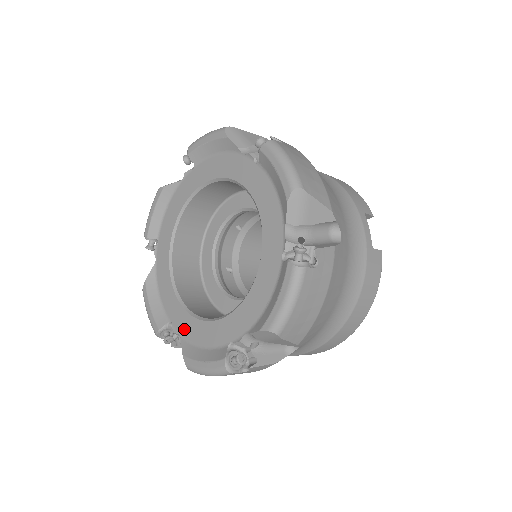
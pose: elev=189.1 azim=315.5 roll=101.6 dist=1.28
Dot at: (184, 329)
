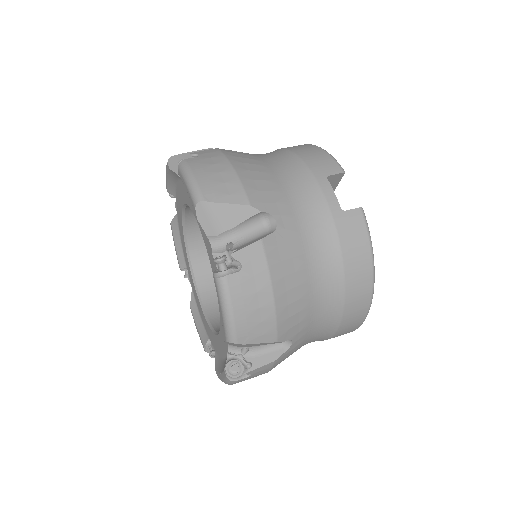
Dot at: (214, 344)
